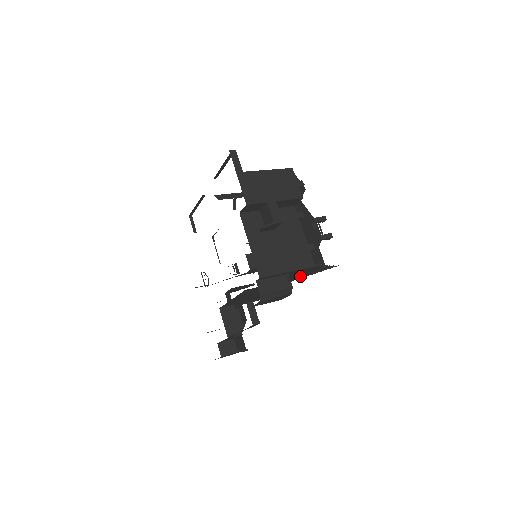
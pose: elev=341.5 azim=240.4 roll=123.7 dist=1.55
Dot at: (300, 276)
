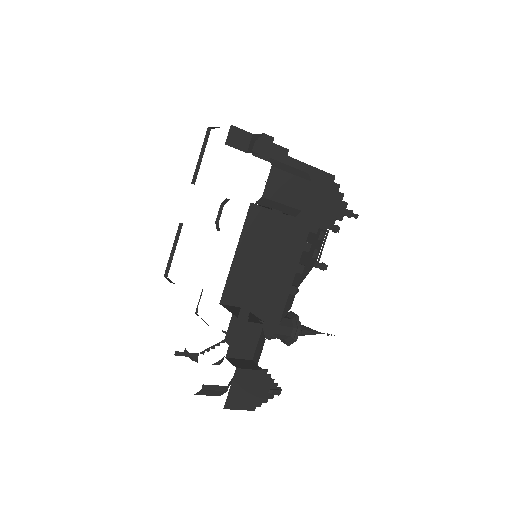
Dot at: (316, 215)
